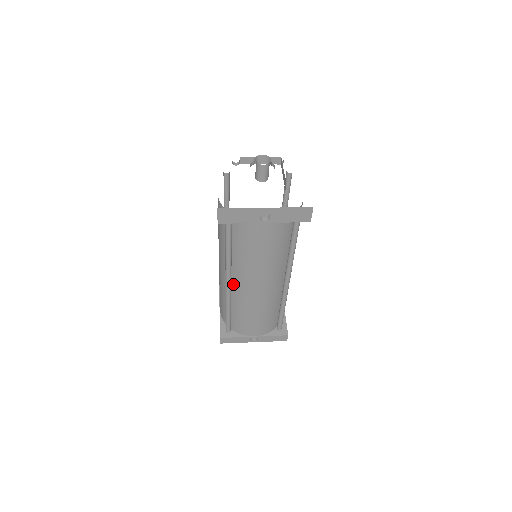
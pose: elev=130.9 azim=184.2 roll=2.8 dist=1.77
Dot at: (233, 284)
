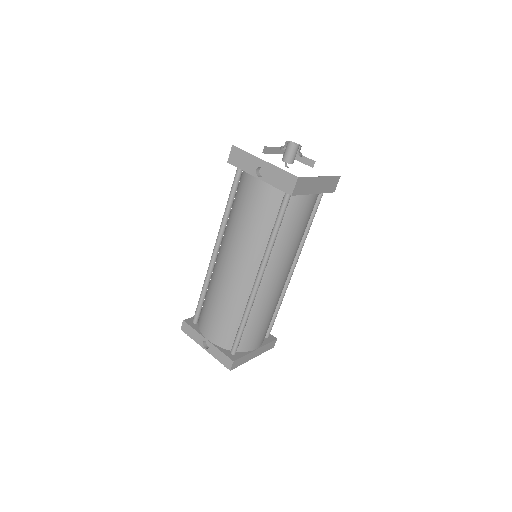
Dot at: (218, 256)
